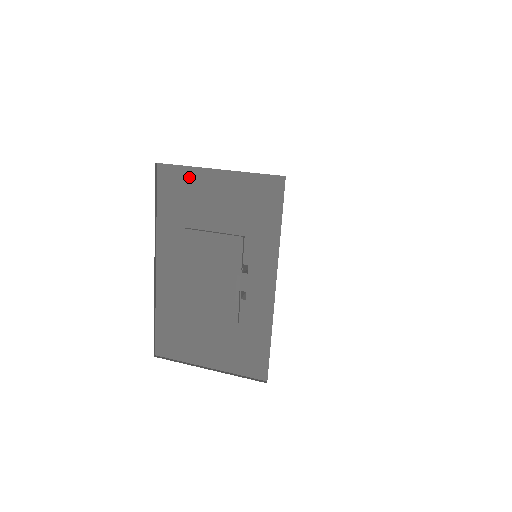
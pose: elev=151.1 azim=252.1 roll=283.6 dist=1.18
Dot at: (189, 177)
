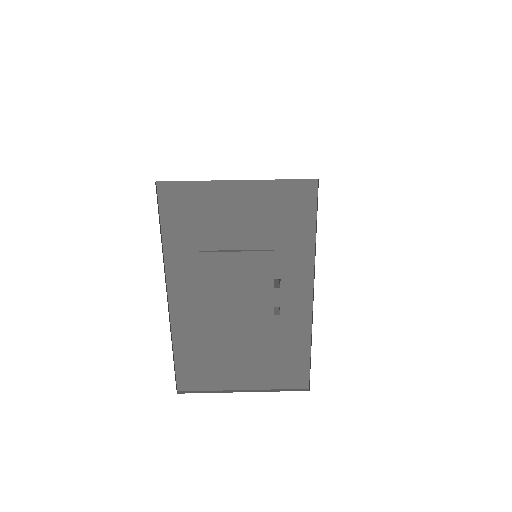
Dot at: (200, 193)
